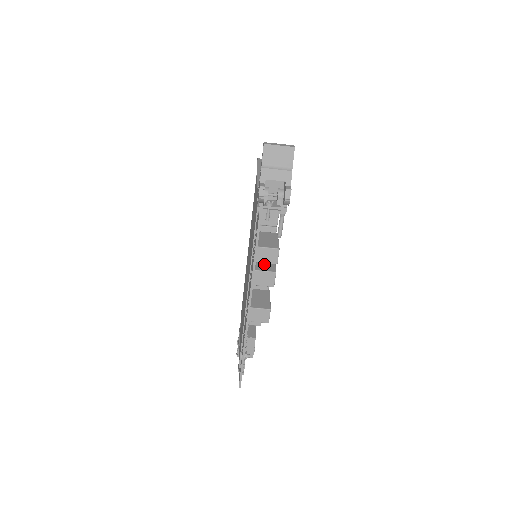
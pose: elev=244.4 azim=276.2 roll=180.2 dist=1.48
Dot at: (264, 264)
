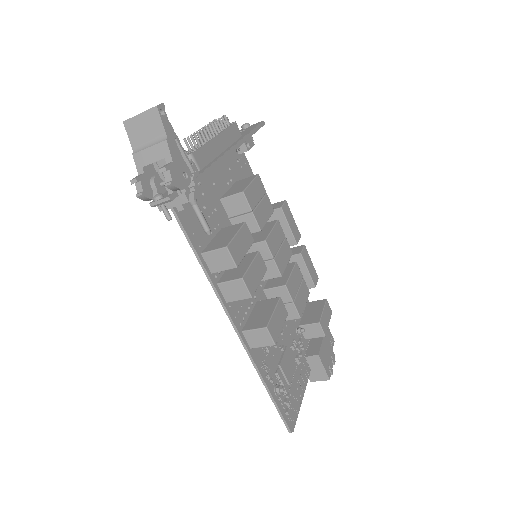
Dot at: (234, 270)
